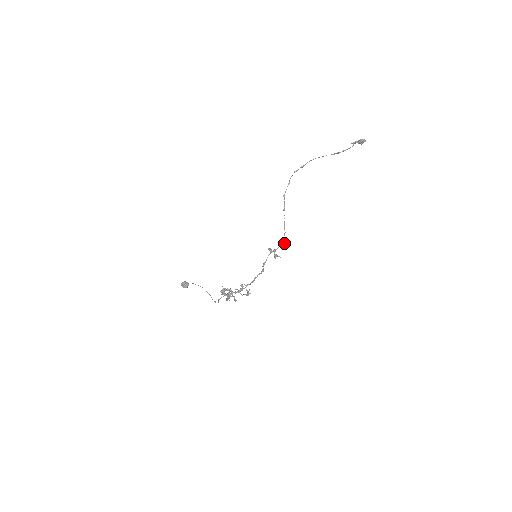
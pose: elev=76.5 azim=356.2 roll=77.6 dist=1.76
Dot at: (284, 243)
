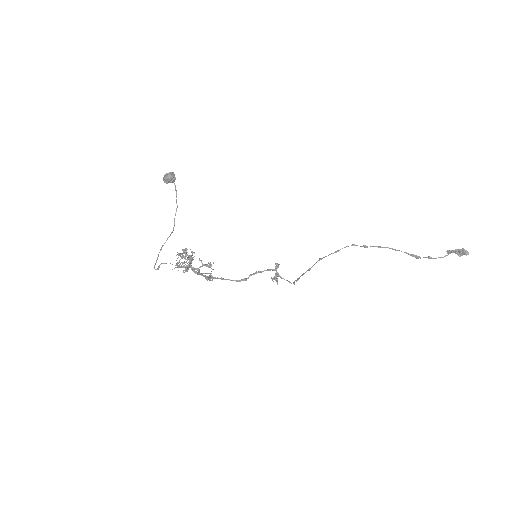
Dot at: occluded
